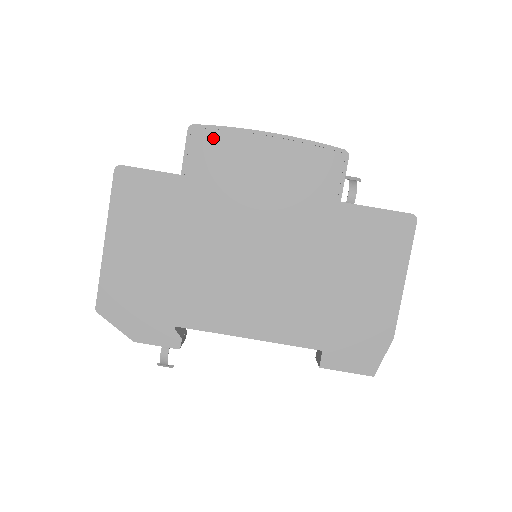
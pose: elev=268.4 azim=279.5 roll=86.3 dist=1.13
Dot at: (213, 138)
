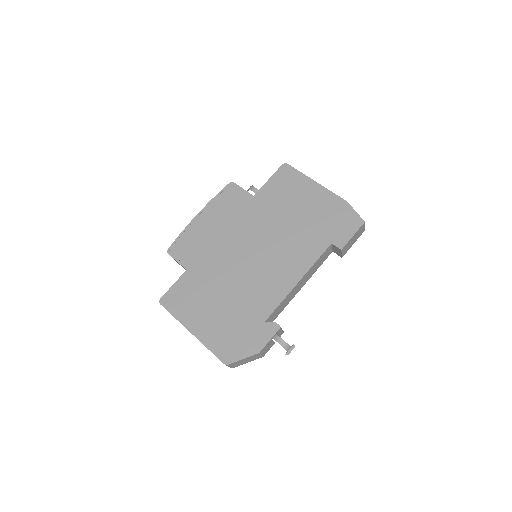
Dot at: (181, 243)
